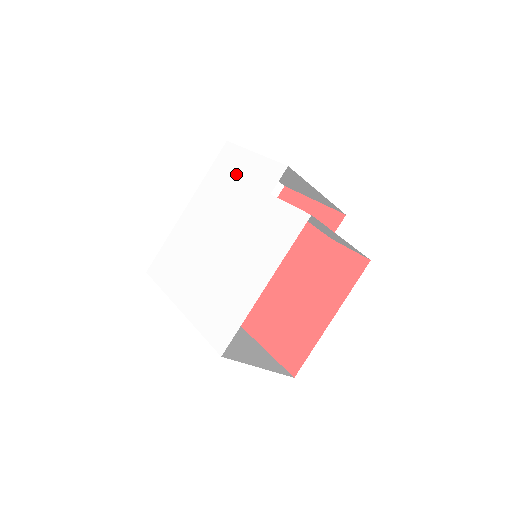
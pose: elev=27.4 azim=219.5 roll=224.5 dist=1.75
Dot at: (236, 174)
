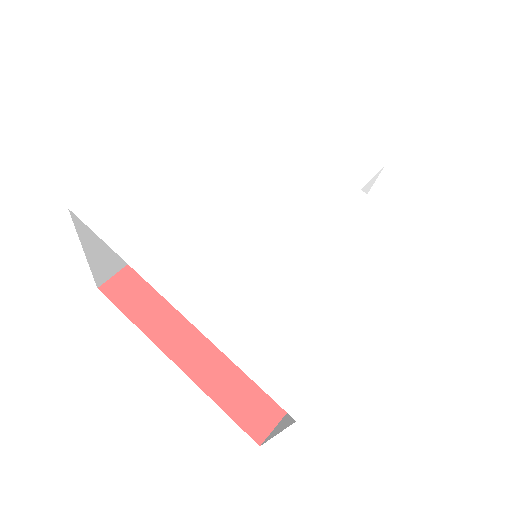
Dot at: (290, 133)
